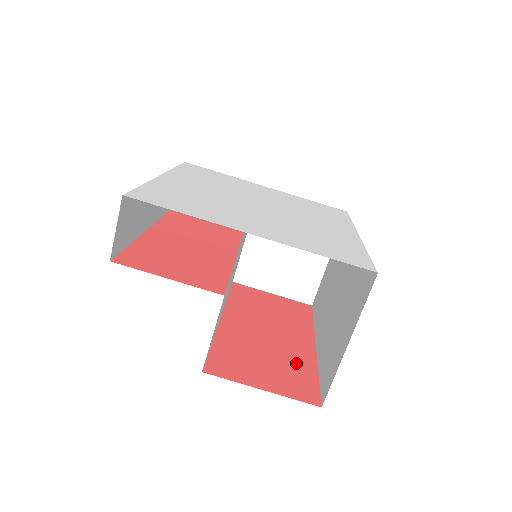
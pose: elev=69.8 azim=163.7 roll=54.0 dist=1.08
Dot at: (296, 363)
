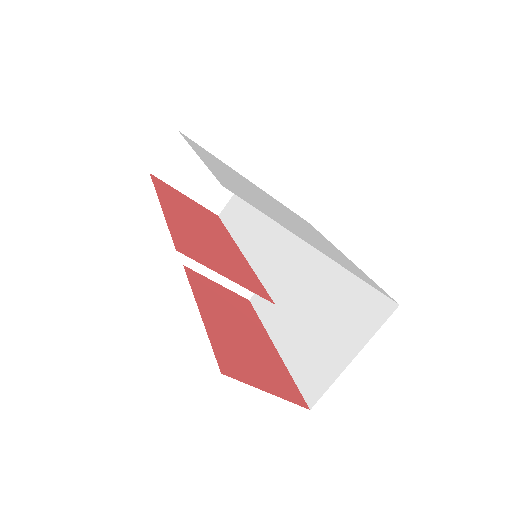
Dot at: (273, 364)
